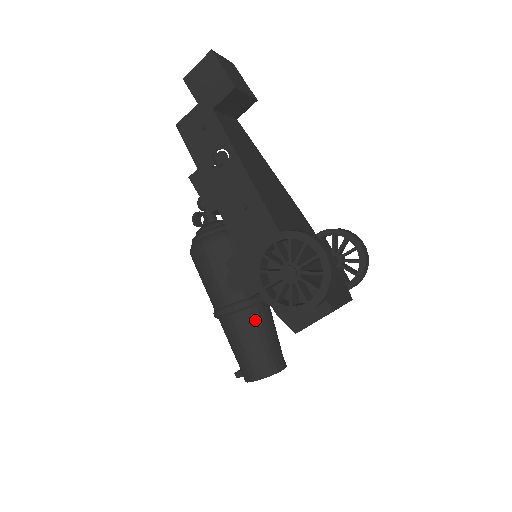
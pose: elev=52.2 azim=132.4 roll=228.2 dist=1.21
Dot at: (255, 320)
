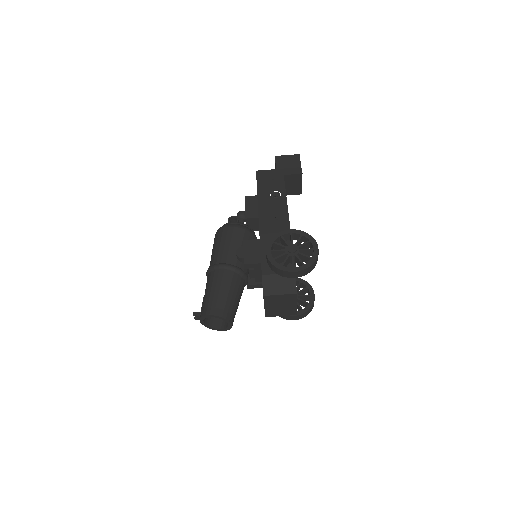
Dot at: (236, 283)
